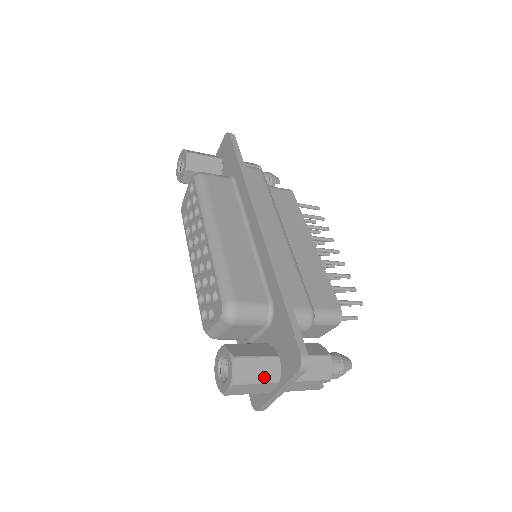
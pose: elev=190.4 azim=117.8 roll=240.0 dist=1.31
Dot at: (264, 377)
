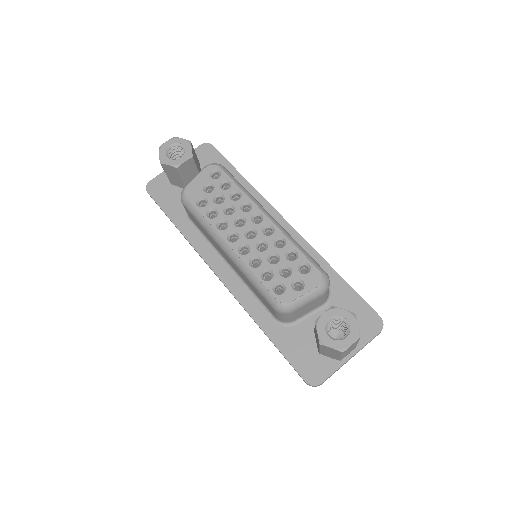
Dot at: occluded
